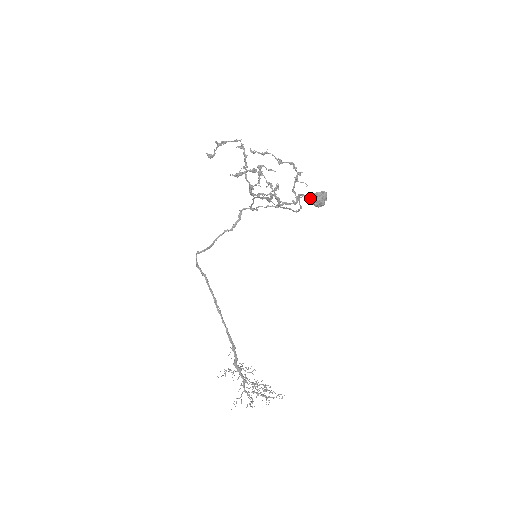
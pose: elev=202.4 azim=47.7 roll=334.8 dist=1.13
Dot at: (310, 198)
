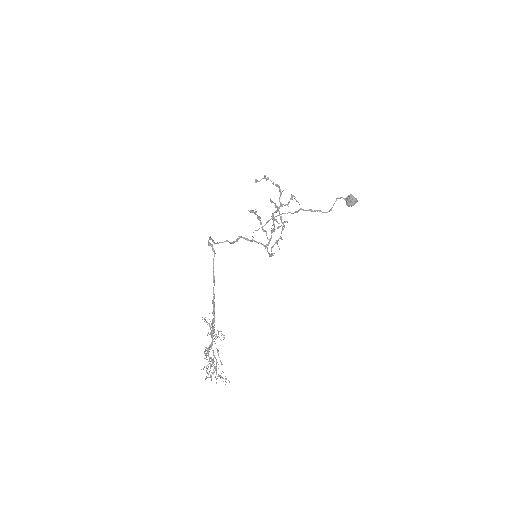
Dot at: (349, 198)
